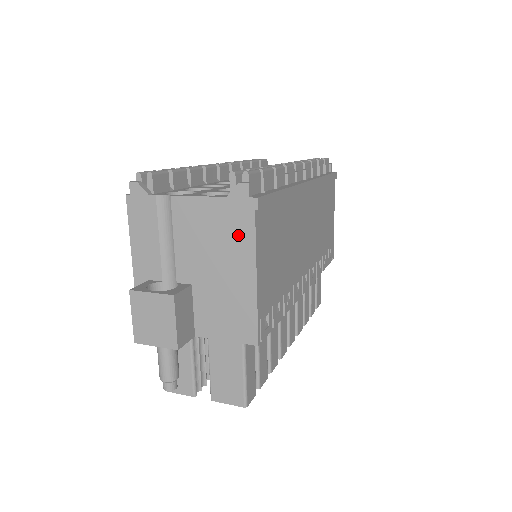
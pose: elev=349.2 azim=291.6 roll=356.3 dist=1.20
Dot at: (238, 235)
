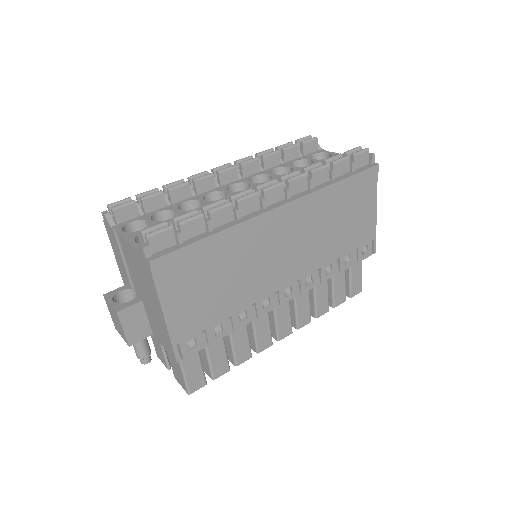
Dot at: (149, 282)
